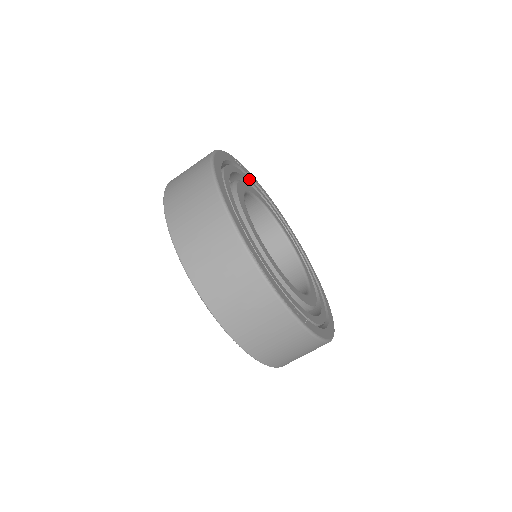
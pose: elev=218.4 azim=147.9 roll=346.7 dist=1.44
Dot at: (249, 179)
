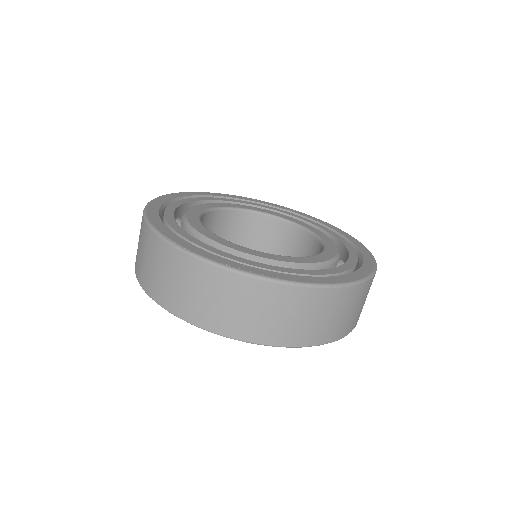
Dot at: (246, 202)
